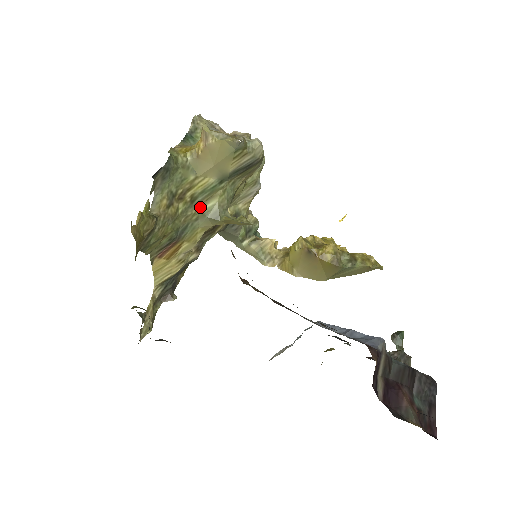
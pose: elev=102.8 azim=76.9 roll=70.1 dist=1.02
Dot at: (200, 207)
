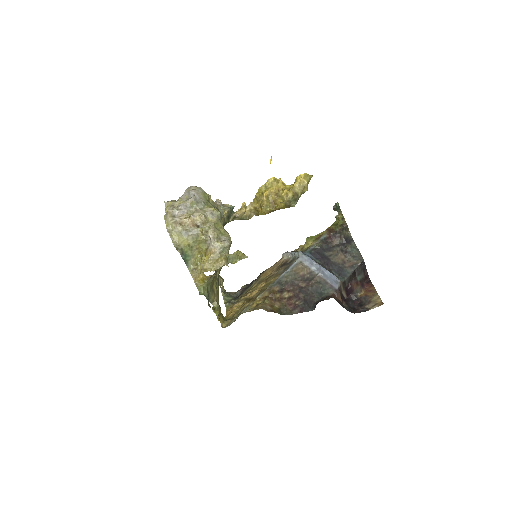
Dot at: (218, 269)
